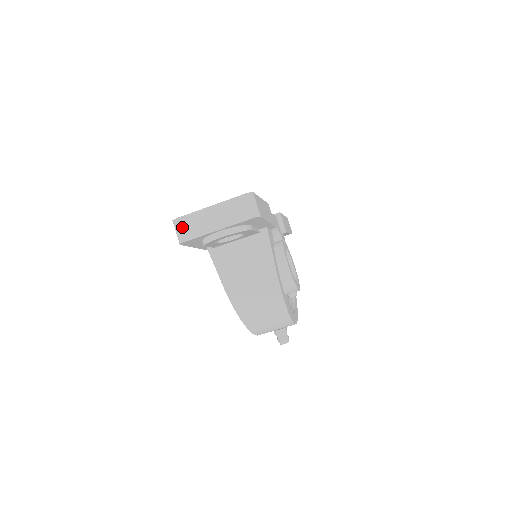
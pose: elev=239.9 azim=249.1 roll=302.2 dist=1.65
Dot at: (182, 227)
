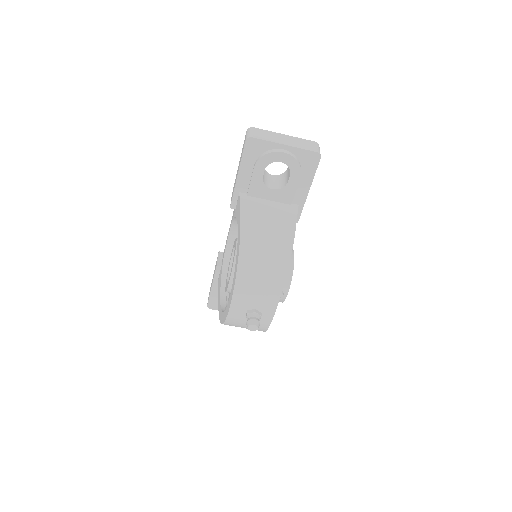
Dot at: (255, 132)
